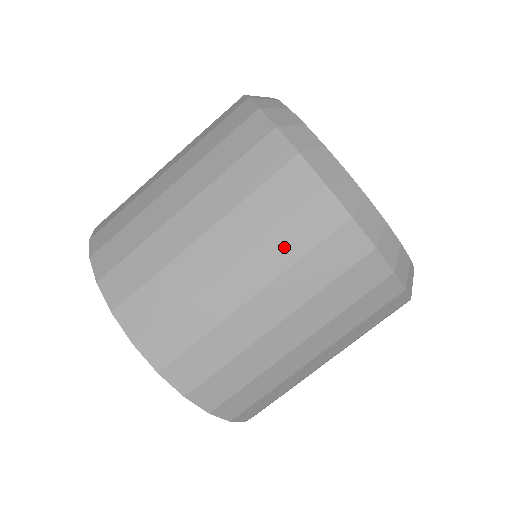
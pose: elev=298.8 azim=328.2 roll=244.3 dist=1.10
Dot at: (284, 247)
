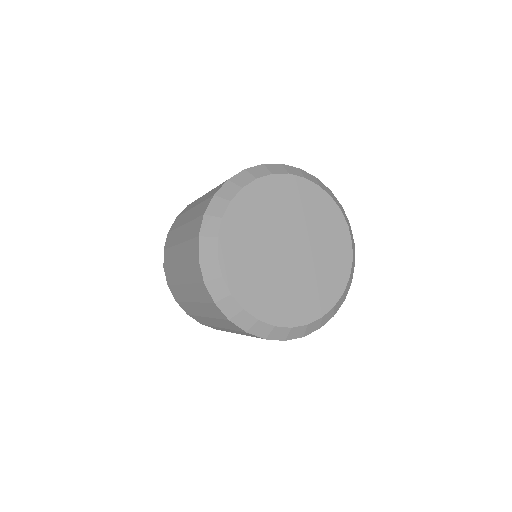
Dot at: (197, 294)
